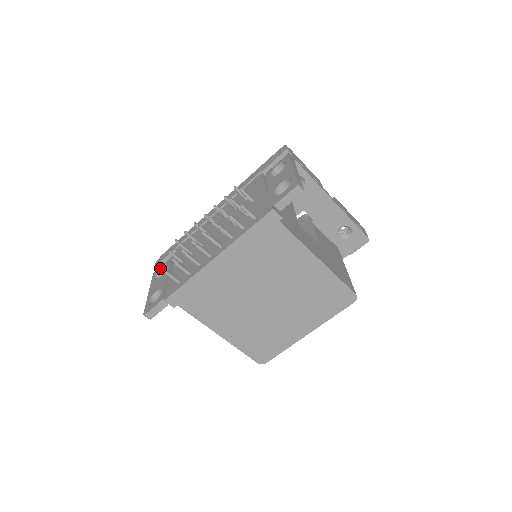
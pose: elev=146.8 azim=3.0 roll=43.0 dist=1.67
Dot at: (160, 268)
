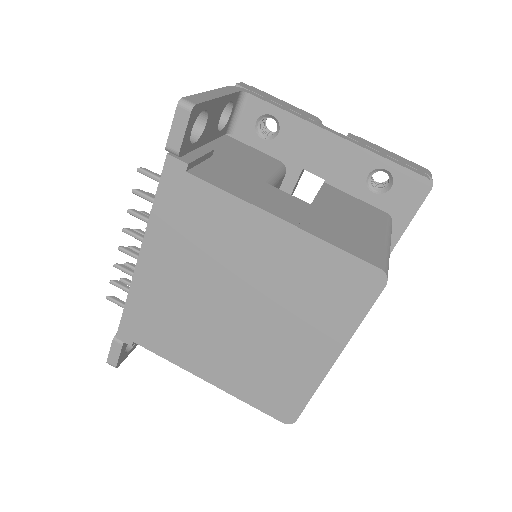
Dot at: occluded
